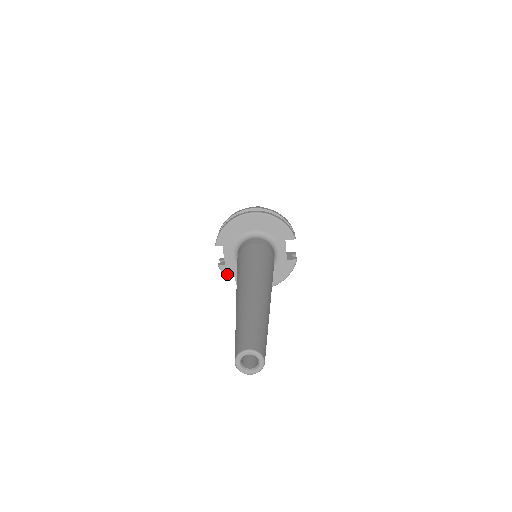
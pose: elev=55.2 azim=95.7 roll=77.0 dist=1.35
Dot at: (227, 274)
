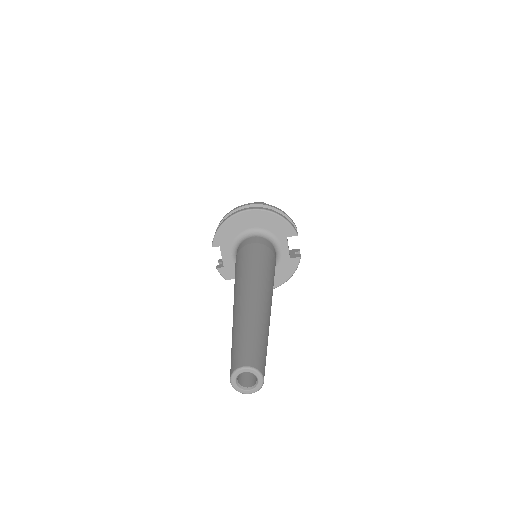
Dot at: (226, 277)
